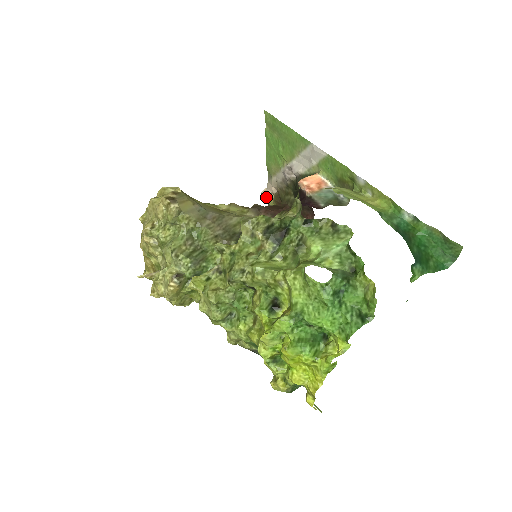
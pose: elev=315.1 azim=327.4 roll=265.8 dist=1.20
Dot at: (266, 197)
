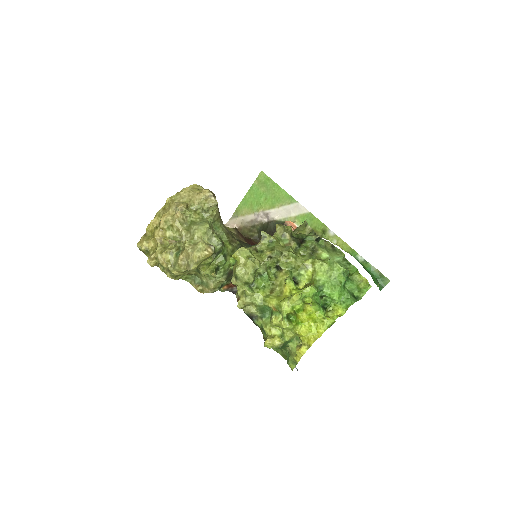
Dot at: occluded
